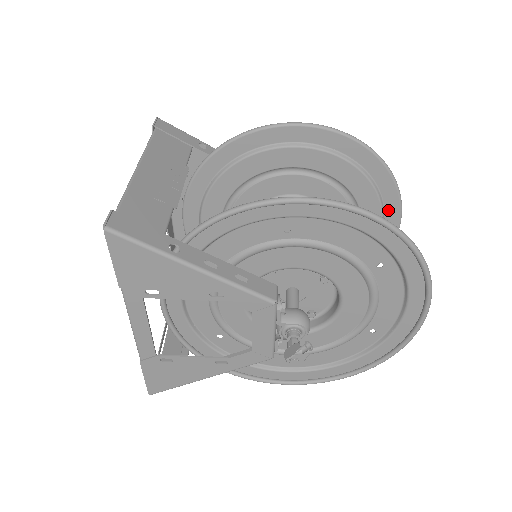
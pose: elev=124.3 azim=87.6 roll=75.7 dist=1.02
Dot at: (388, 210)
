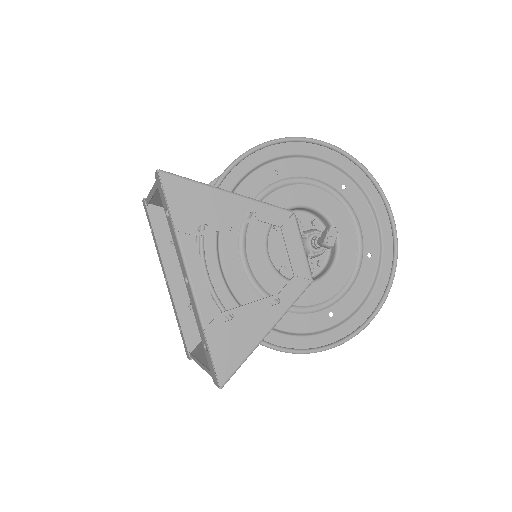
Dot at: occluded
